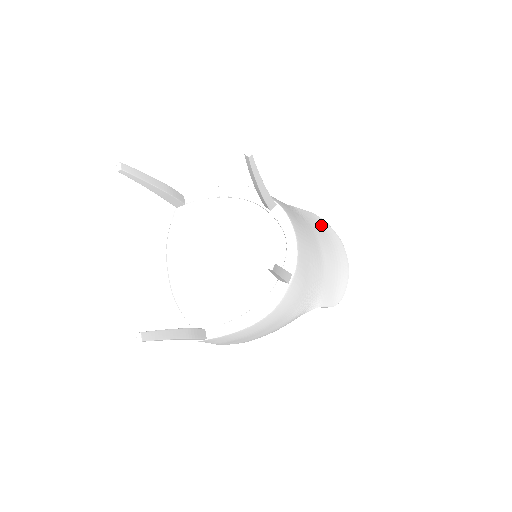
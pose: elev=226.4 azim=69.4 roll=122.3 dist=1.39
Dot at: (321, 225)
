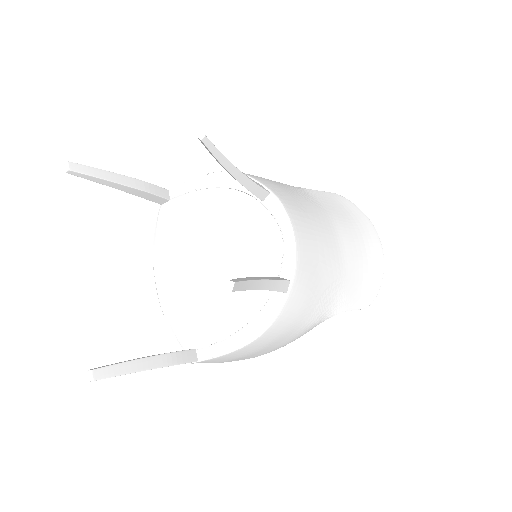
Dot at: (345, 208)
